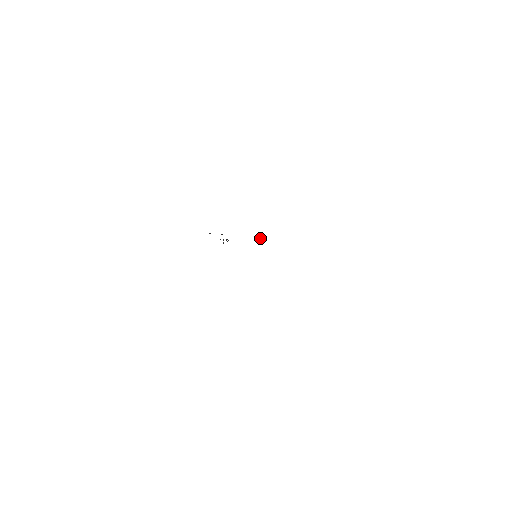
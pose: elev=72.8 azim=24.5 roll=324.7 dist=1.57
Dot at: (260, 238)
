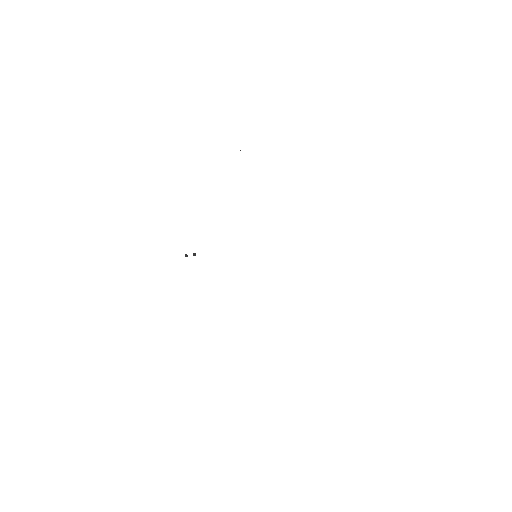
Dot at: occluded
